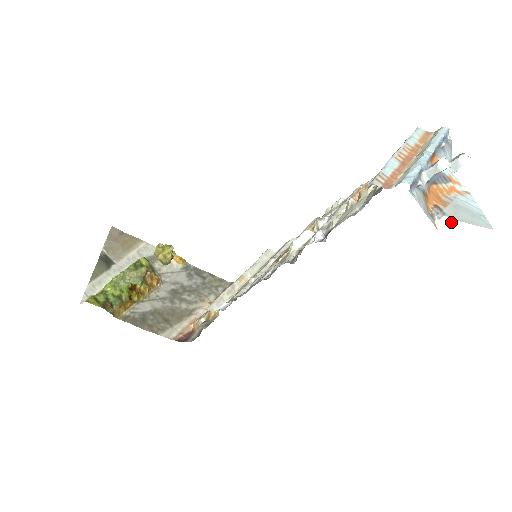
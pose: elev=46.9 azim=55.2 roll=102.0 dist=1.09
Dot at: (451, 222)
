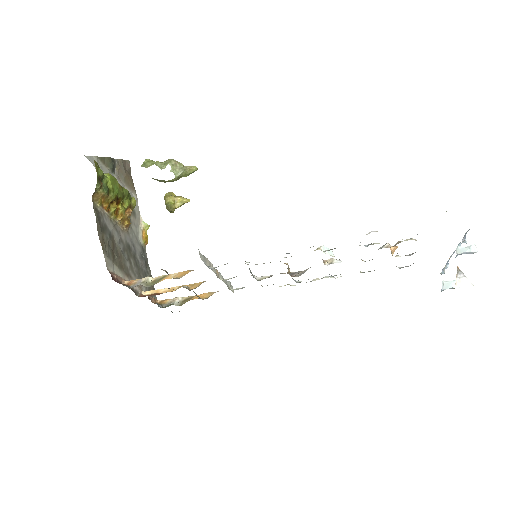
Dot at: (468, 284)
